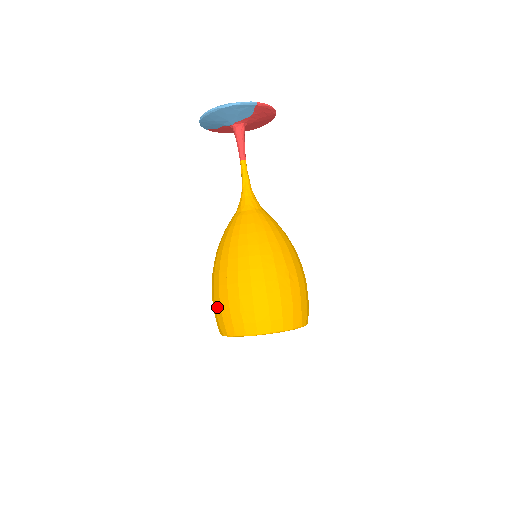
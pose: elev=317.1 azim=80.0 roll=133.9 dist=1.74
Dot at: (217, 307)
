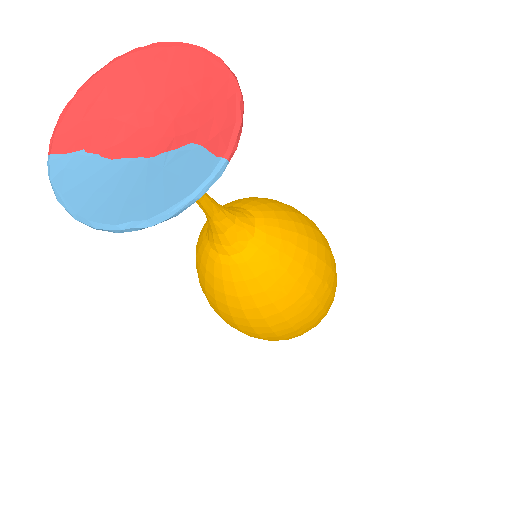
Dot at: occluded
